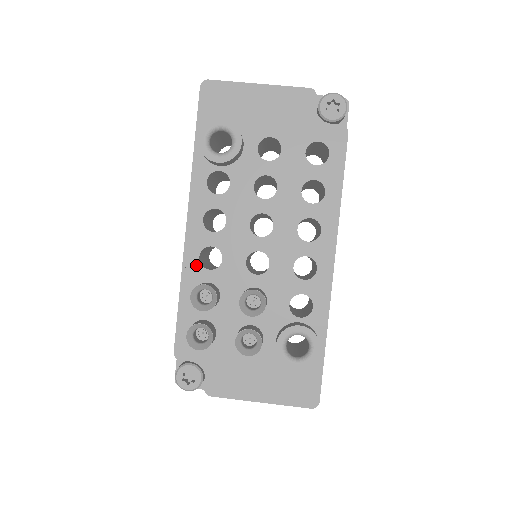
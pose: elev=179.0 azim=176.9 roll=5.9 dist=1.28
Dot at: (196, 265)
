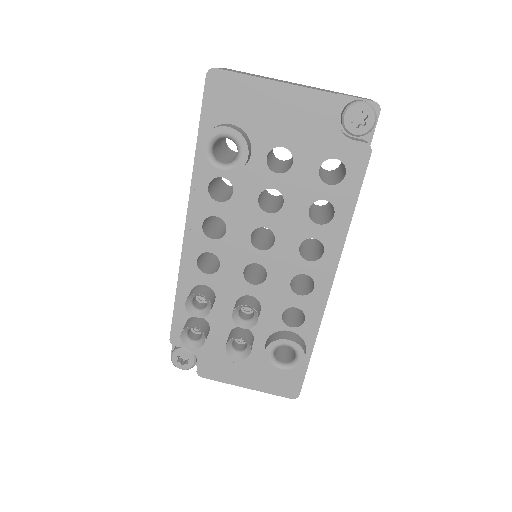
Dot at: (193, 268)
